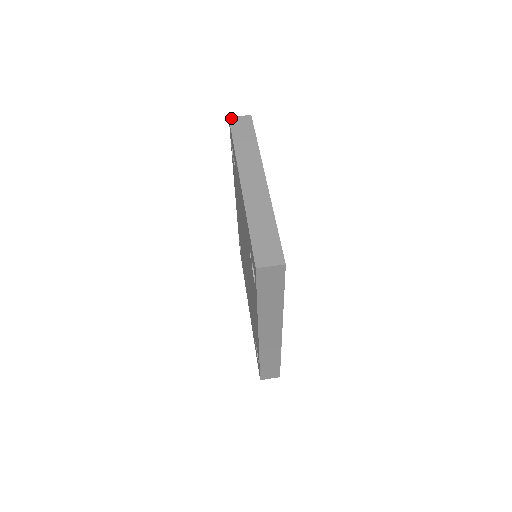
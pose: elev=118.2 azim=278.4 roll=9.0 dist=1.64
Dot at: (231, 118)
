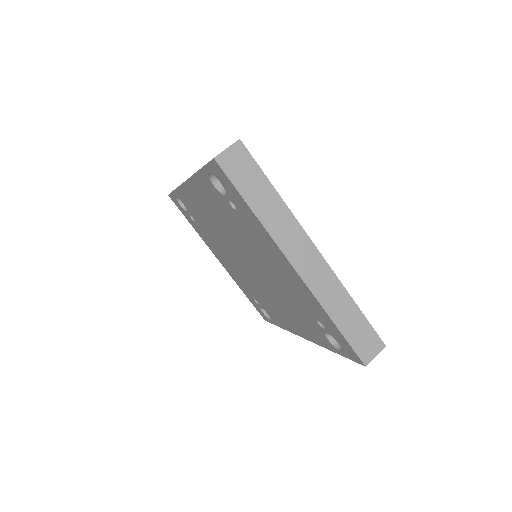
Dot at: (218, 159)
